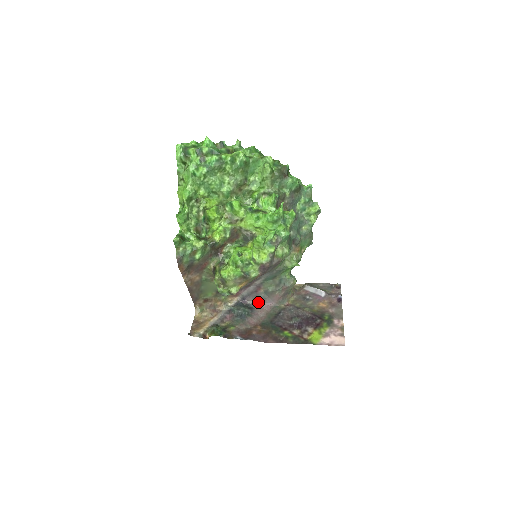
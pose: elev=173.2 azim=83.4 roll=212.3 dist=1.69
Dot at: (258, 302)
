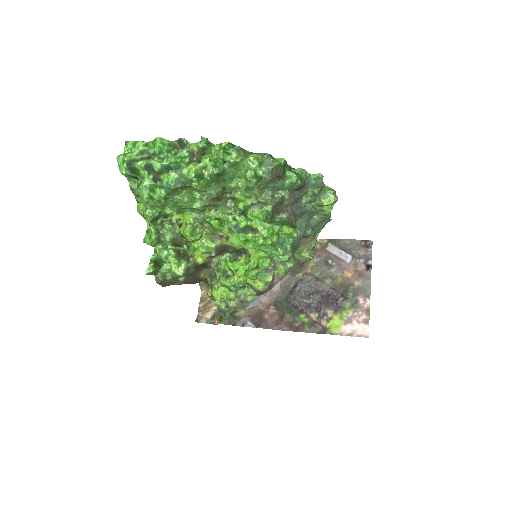
Dot at: occluded
